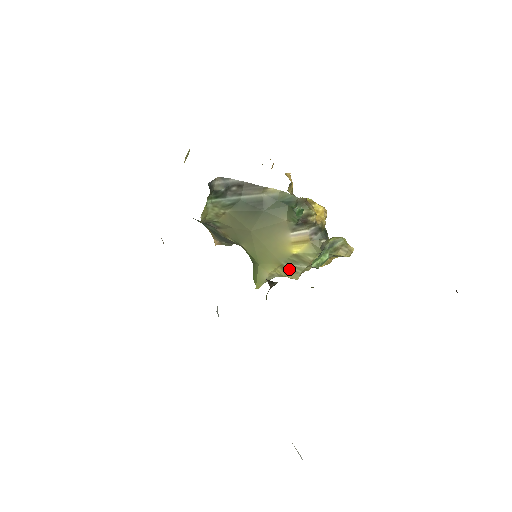
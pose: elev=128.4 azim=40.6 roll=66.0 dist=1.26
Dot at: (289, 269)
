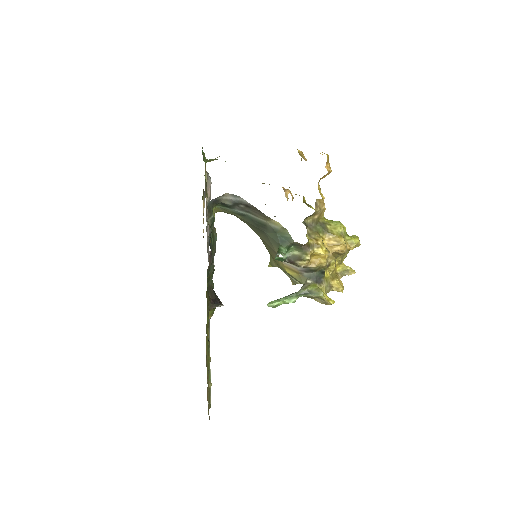
Dot at: (287, 275)
